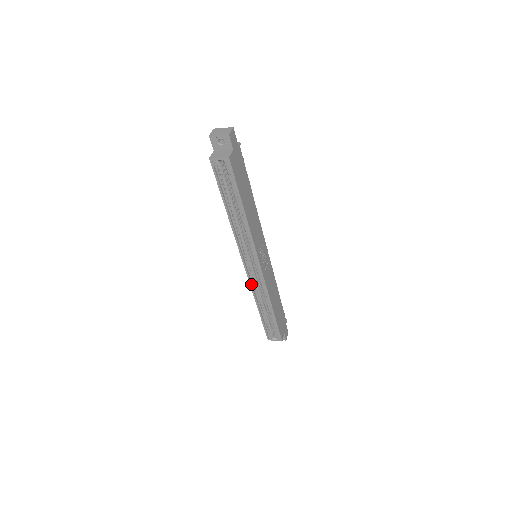
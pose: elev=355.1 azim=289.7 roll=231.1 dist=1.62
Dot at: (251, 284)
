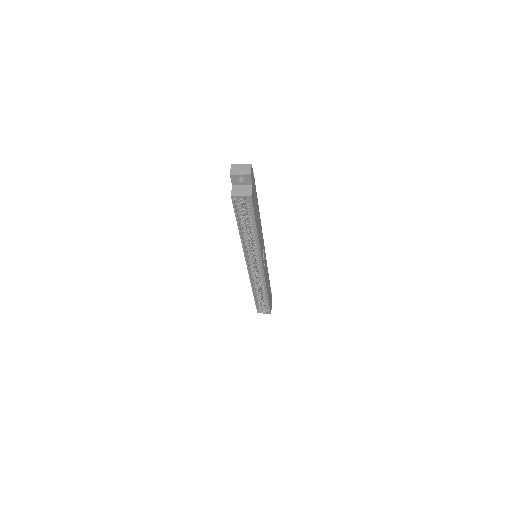
Dot at: (251, 279)
